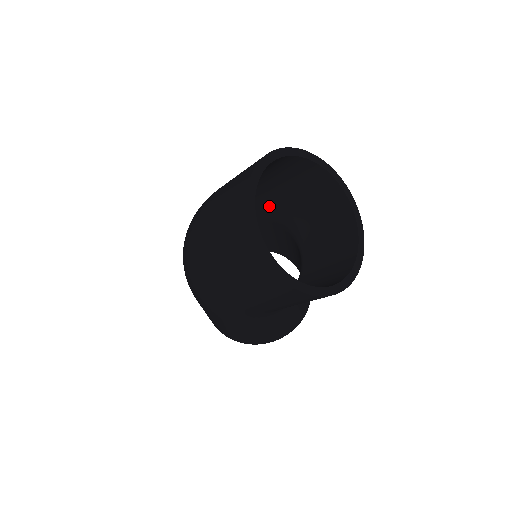
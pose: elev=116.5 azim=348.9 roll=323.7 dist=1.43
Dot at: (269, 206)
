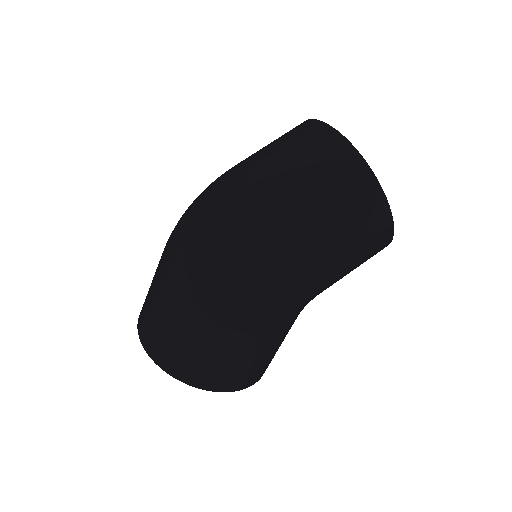
Dot at: occluded
